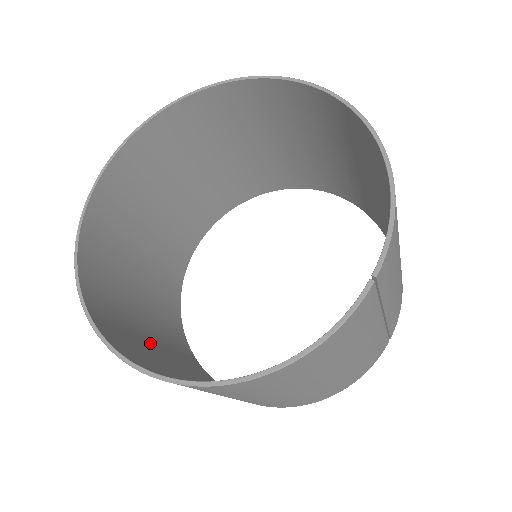
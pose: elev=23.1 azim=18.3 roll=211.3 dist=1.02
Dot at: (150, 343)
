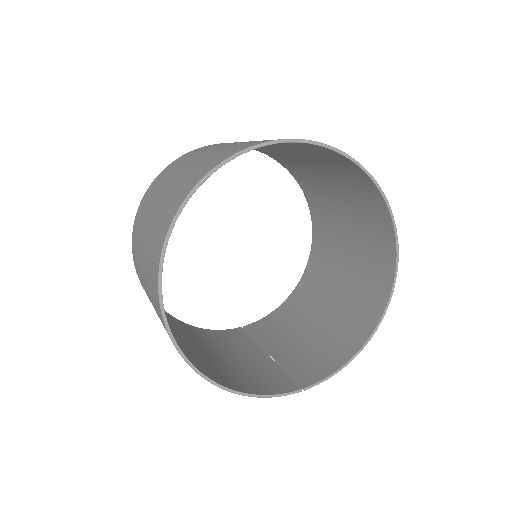
Dot at: occluded
